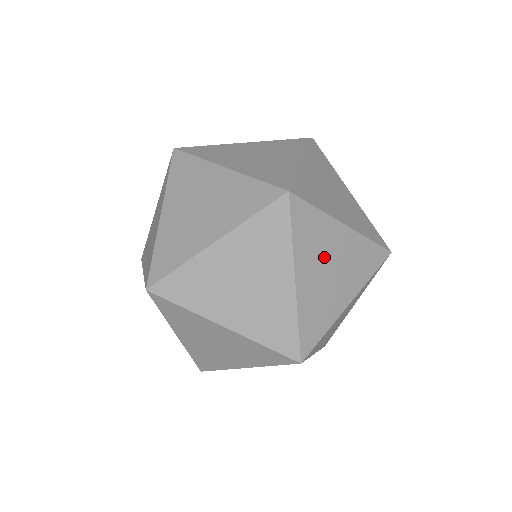
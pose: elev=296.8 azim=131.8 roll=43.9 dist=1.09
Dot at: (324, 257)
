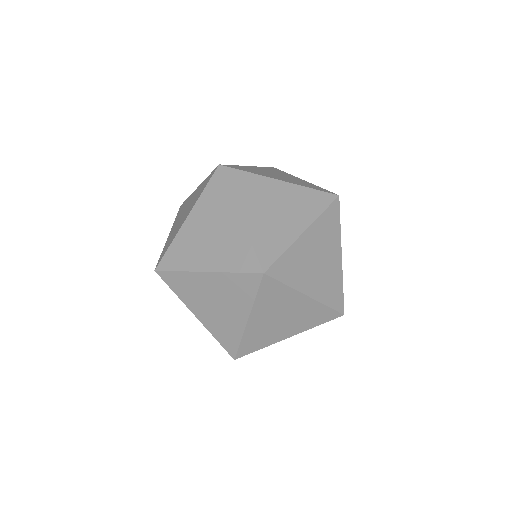
Dot at: (265, 200)
